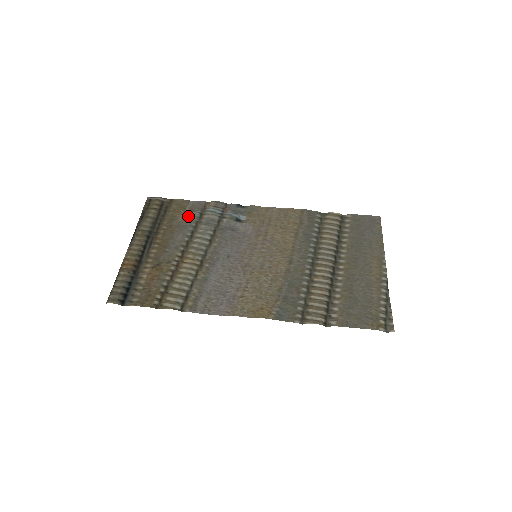
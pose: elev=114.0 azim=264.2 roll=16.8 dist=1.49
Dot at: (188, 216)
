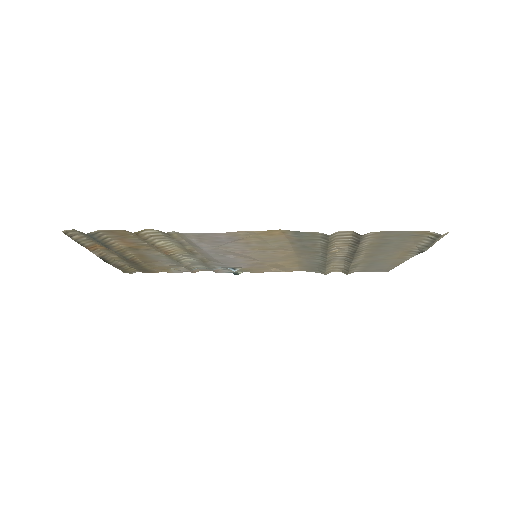
Dot at: (172, 266)
